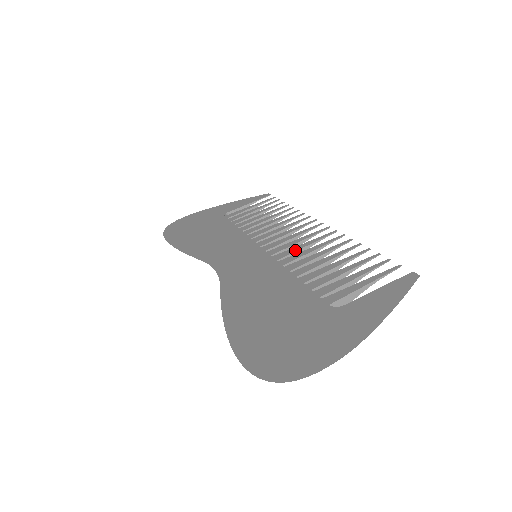
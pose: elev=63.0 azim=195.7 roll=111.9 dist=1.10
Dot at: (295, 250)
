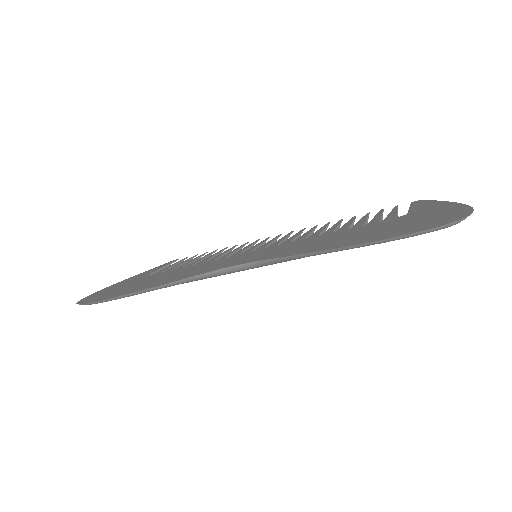
Dot at: (294, 237)
